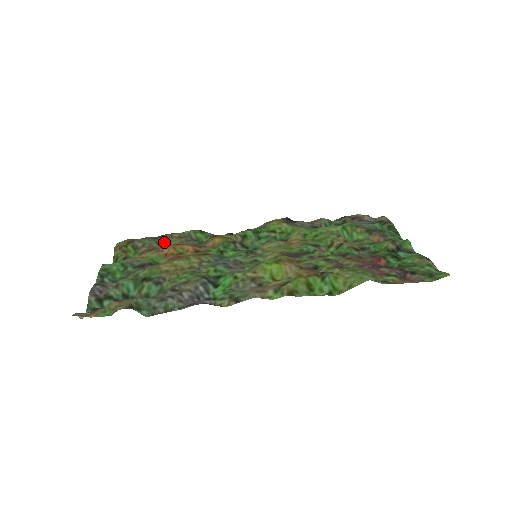
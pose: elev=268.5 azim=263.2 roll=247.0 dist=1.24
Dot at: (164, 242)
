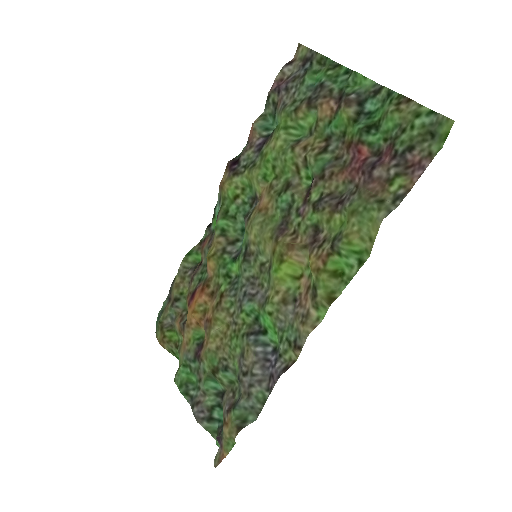
Dot at: (180, 299)
